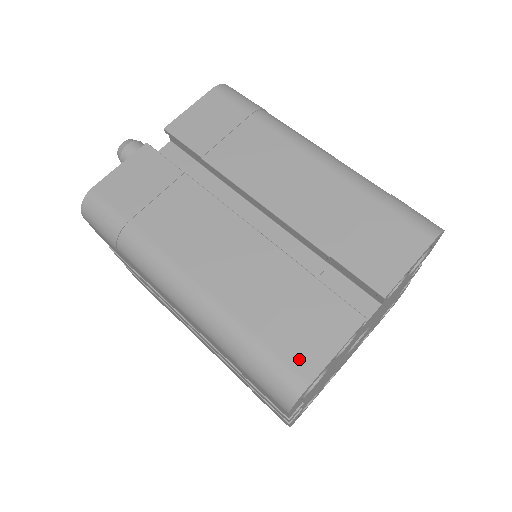
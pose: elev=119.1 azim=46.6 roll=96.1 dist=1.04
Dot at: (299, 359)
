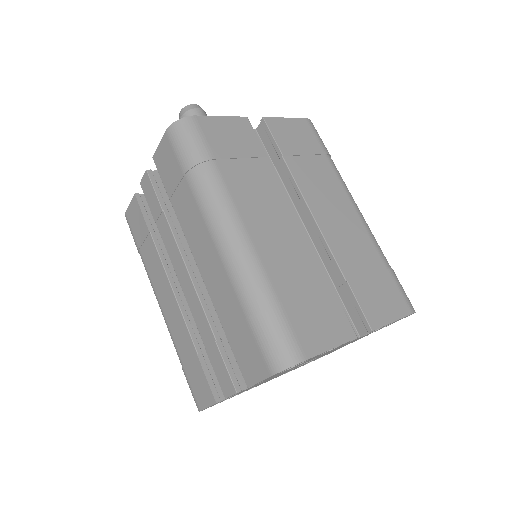
Dot at: (305, 337)
